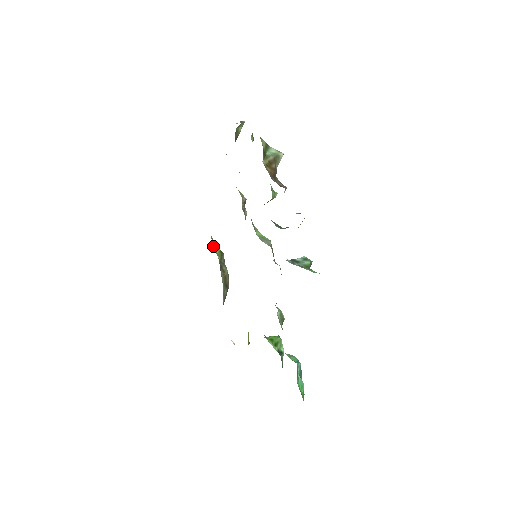
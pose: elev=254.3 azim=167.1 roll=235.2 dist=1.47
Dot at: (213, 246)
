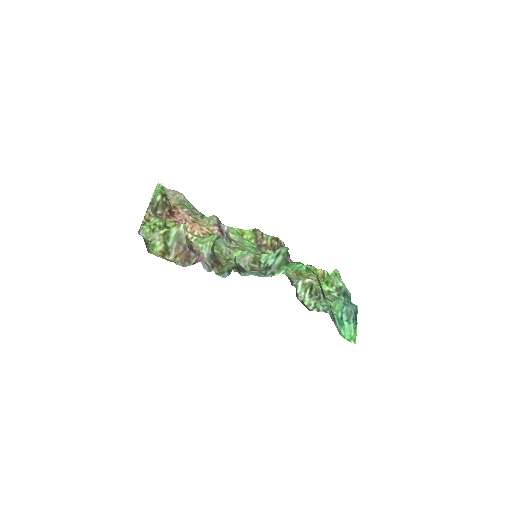
Dot at: (243, 237)
